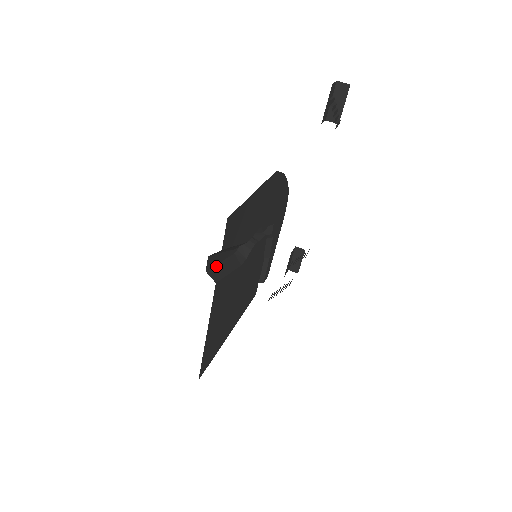
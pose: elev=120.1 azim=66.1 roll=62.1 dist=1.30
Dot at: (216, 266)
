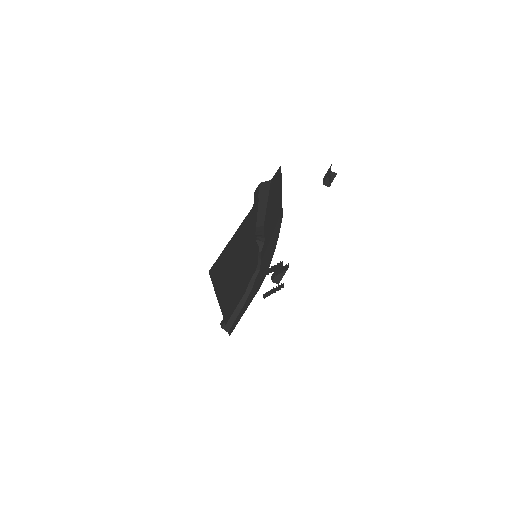
Dot at: occluded
